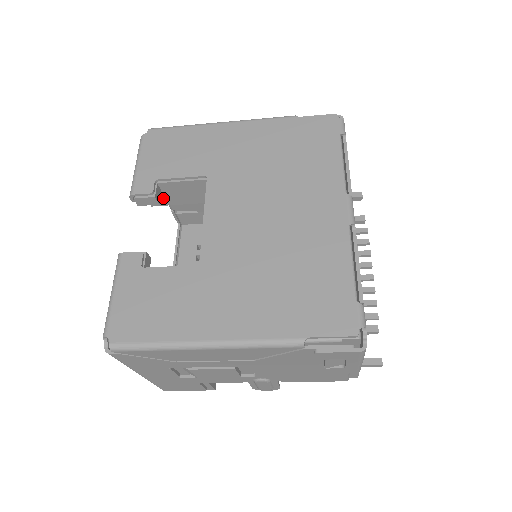
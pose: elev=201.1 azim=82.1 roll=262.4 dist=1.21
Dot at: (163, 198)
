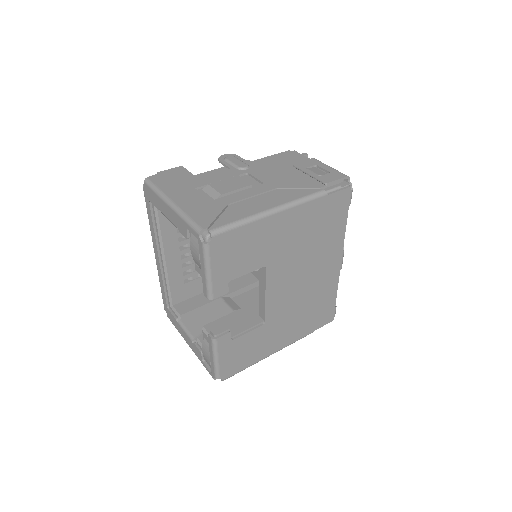
Dot at: occluded
